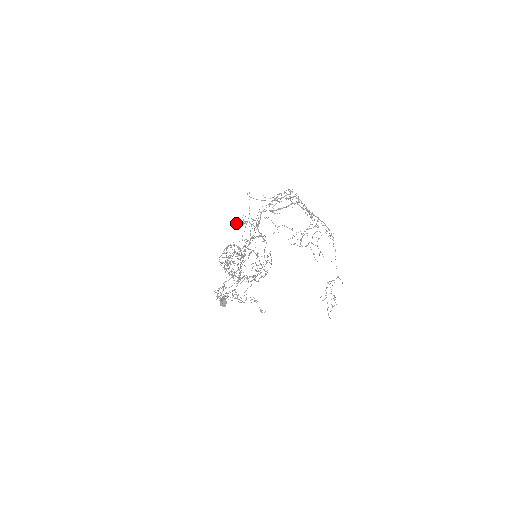
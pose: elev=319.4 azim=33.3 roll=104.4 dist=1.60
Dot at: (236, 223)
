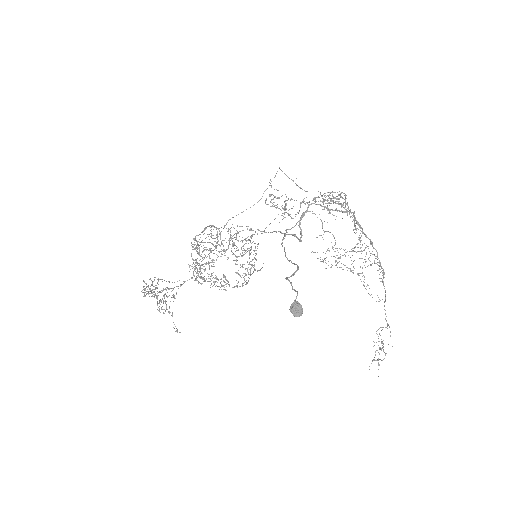
Dot at: (265, 201)
